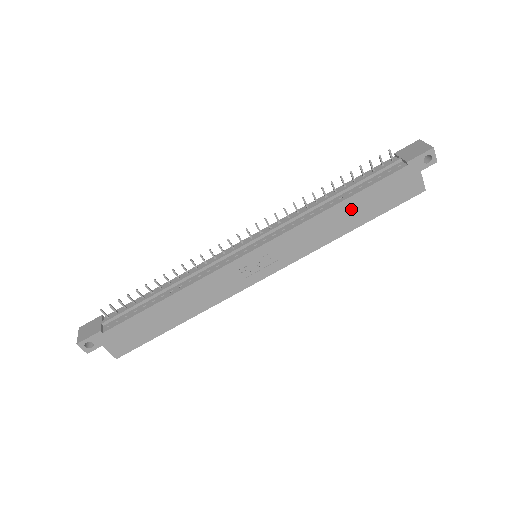
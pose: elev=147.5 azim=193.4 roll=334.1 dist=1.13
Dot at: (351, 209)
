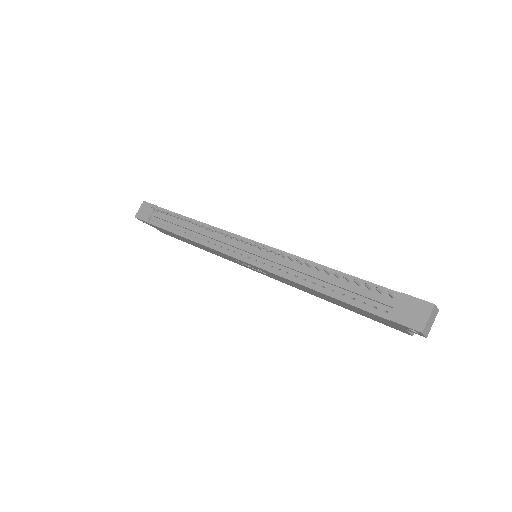
Dot at: (330, 298)
